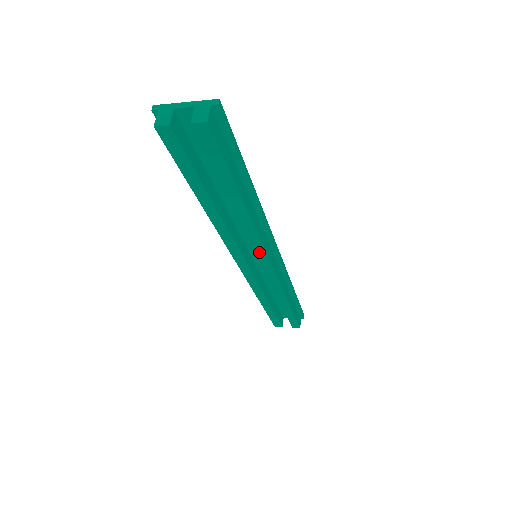
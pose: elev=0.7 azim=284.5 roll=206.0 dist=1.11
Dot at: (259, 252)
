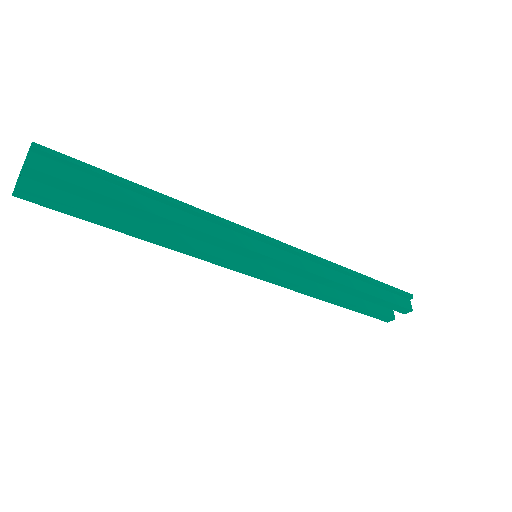
Dot at: (236, 250)
